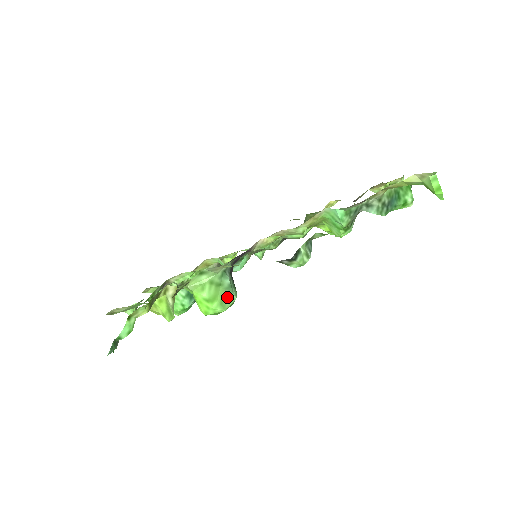
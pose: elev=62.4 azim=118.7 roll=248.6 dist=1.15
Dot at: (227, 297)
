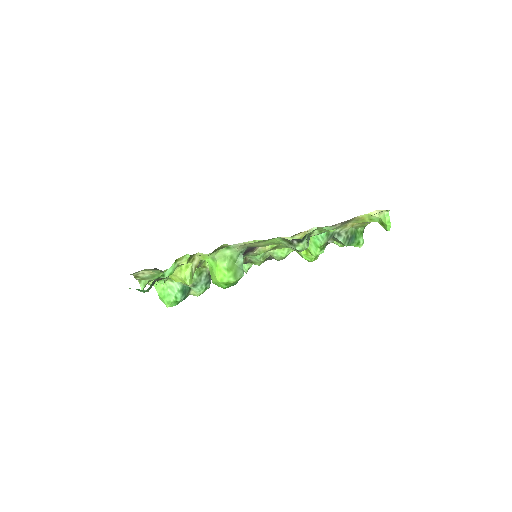
Dot at: (239, 272)
